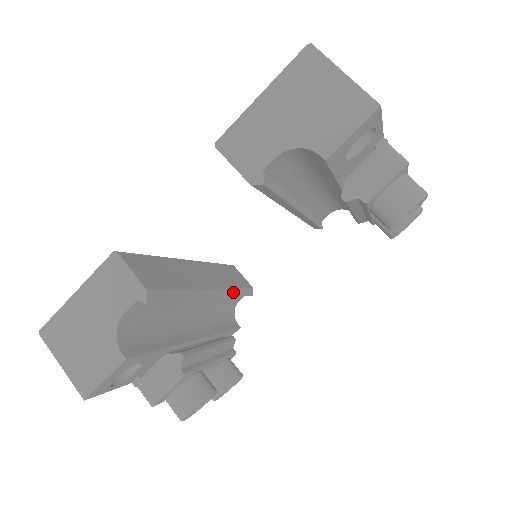
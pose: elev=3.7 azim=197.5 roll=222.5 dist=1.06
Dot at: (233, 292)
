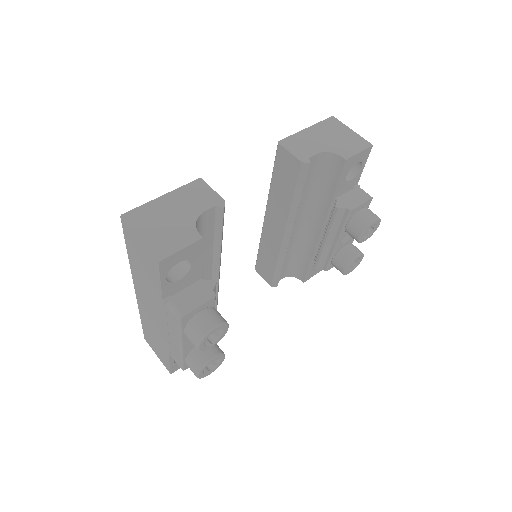
Dot at: (217, 299)
